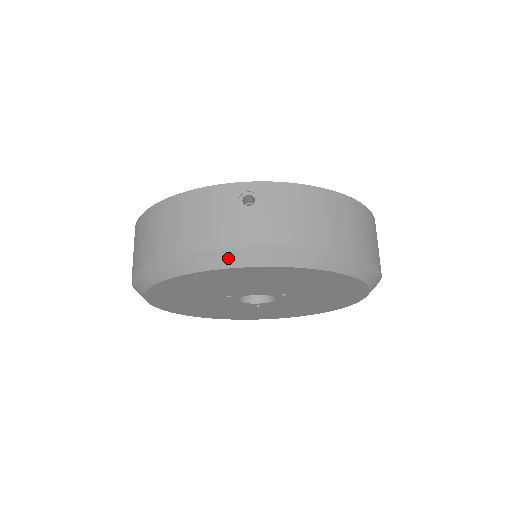
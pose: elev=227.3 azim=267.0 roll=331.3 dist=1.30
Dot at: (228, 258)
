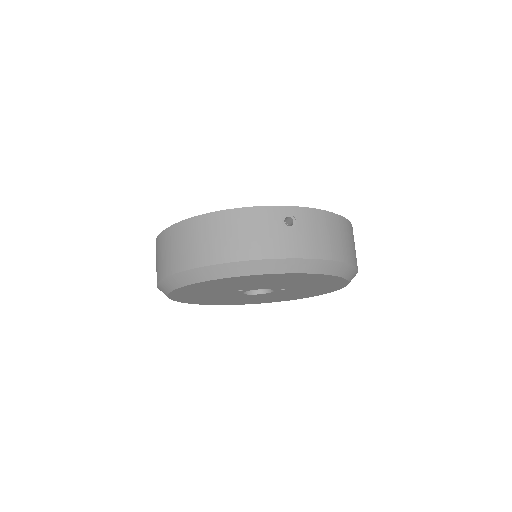
Dot at: (274, 266)
